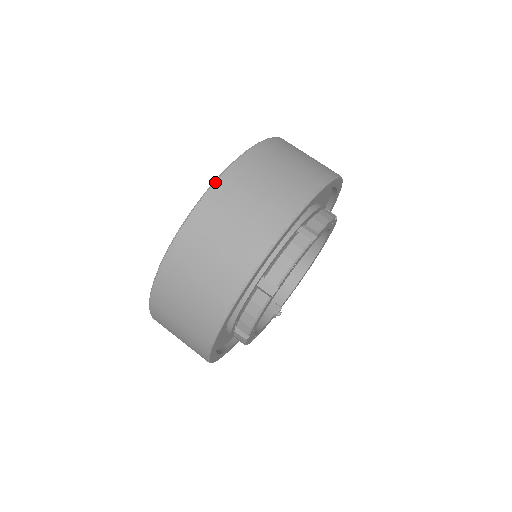
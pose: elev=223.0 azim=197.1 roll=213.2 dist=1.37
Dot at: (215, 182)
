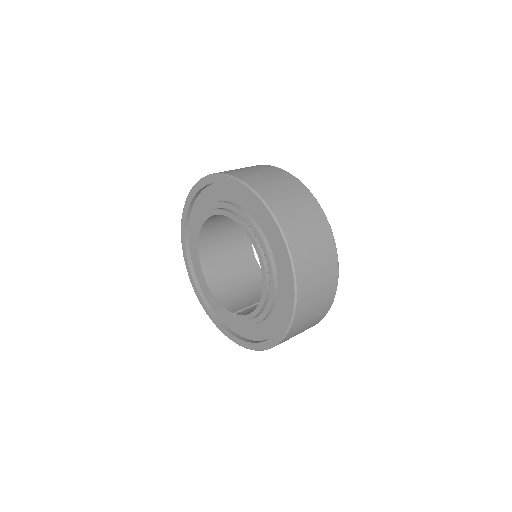
Dot at: (291, 327)
